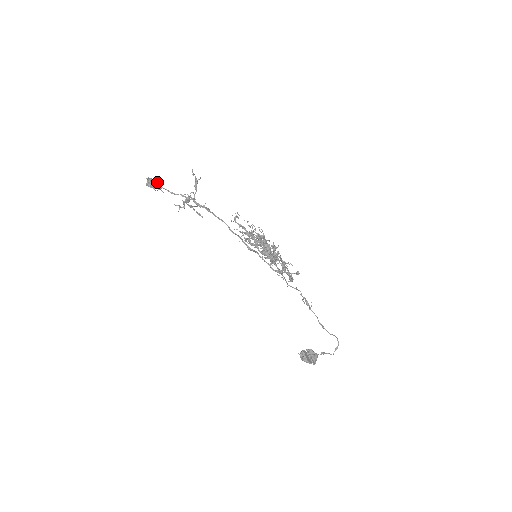
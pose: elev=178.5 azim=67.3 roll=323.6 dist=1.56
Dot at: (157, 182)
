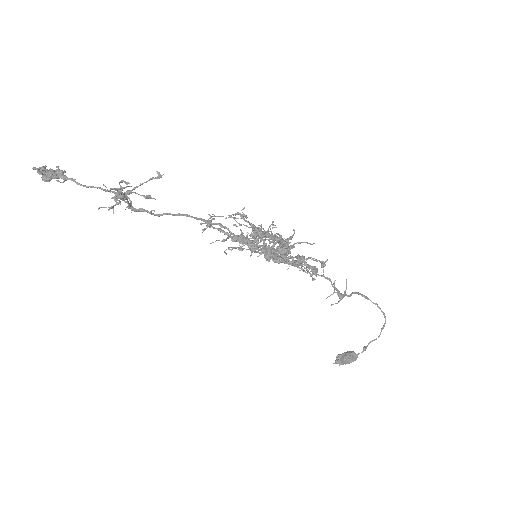
Dot at: (54, 178)
